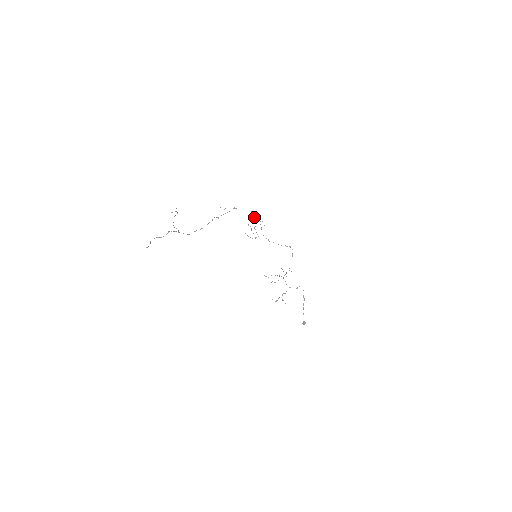
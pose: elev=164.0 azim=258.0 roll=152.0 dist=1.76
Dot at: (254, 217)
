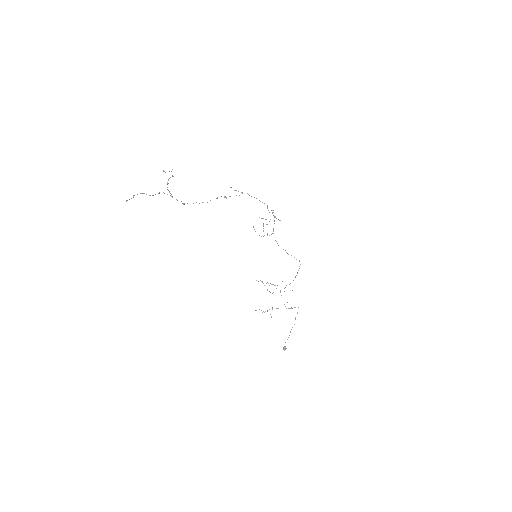
Dot at: (272, 212)
